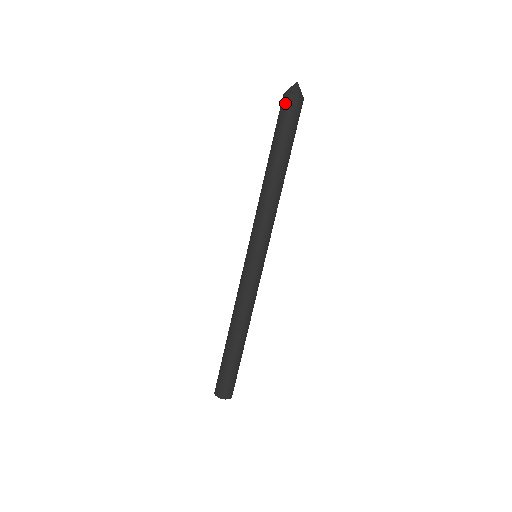
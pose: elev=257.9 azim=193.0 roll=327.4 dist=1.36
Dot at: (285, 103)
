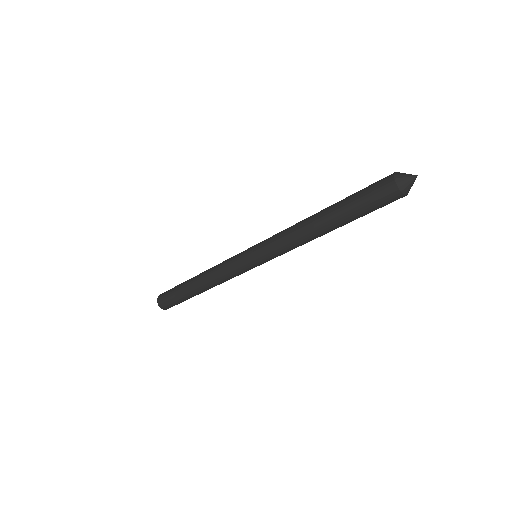
Dot at: (393, 199)
